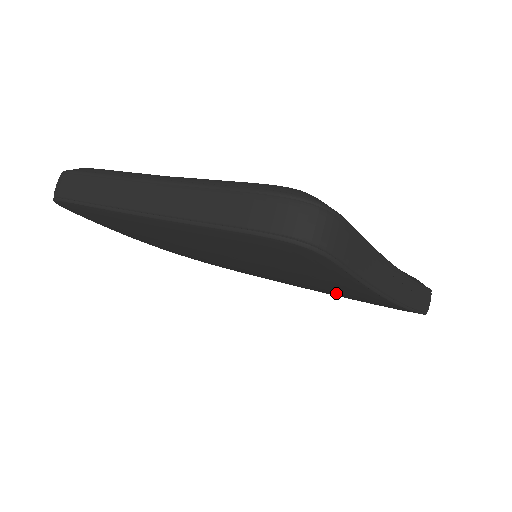
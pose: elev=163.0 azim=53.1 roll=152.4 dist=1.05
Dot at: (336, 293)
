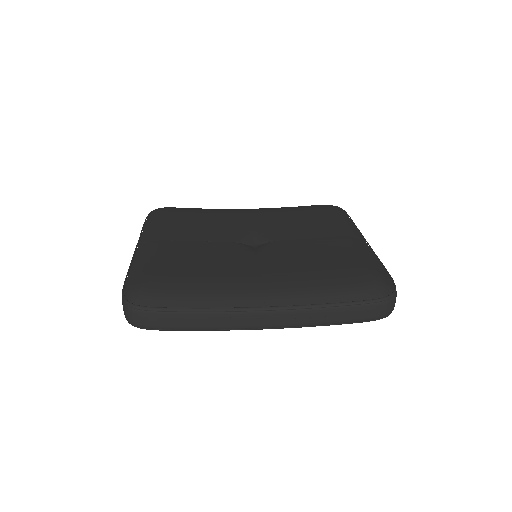
Dot at: occluded
